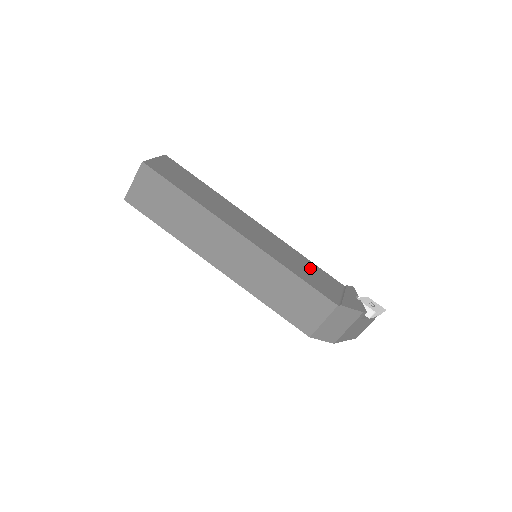
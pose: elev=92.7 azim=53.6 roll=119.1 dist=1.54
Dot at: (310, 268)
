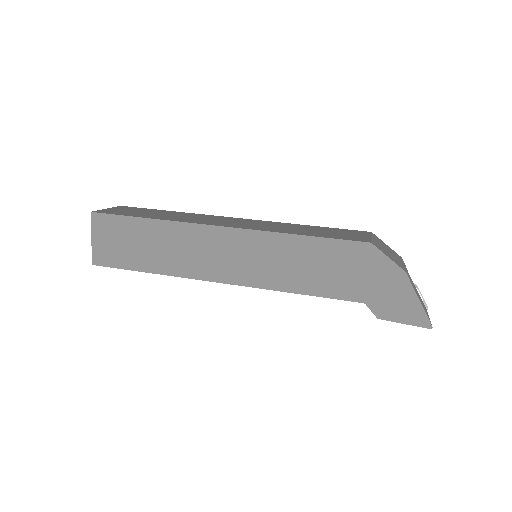
Dot at: occluded
